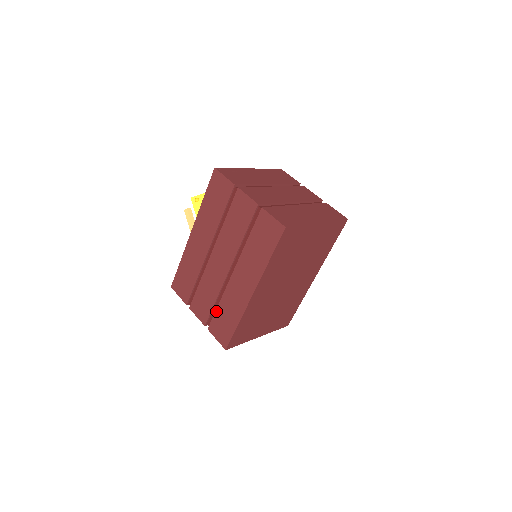
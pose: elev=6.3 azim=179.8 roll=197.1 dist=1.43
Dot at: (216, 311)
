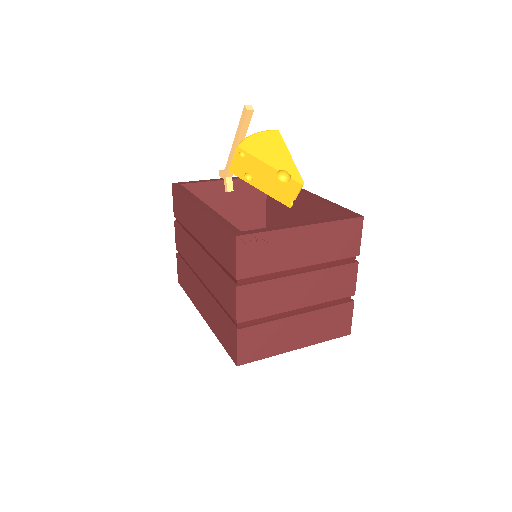
Dot at: (184, 264)
